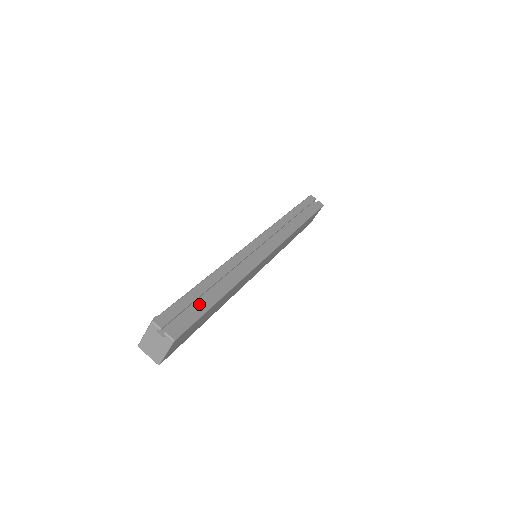
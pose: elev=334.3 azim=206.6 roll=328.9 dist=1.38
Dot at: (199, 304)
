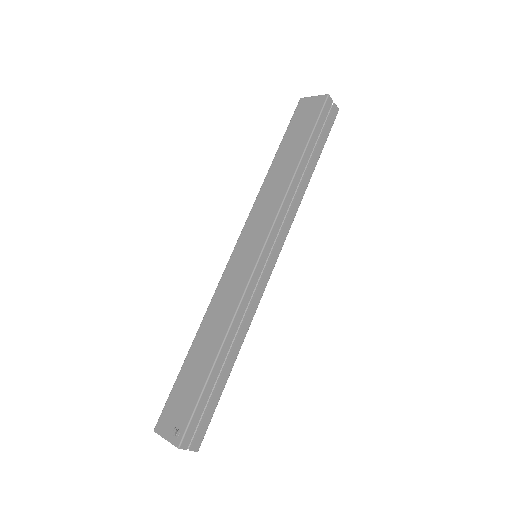
Dot at: (214, 396)
